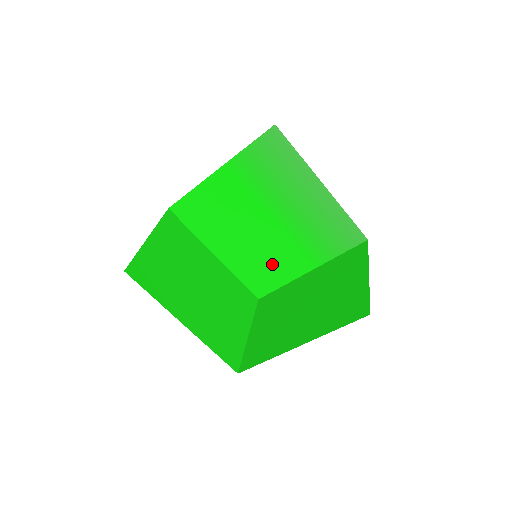
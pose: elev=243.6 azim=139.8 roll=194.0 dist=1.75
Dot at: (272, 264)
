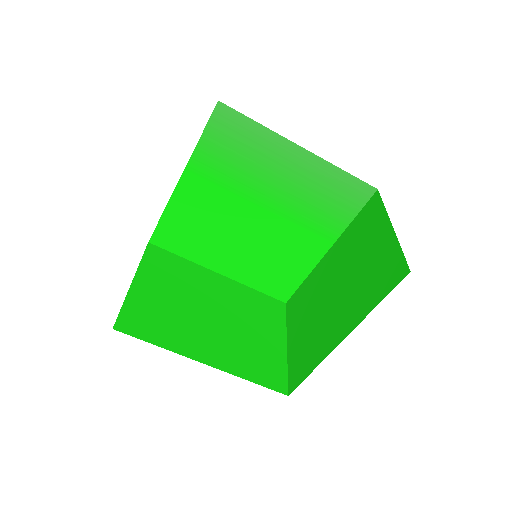
Dot at: (283, 259)
